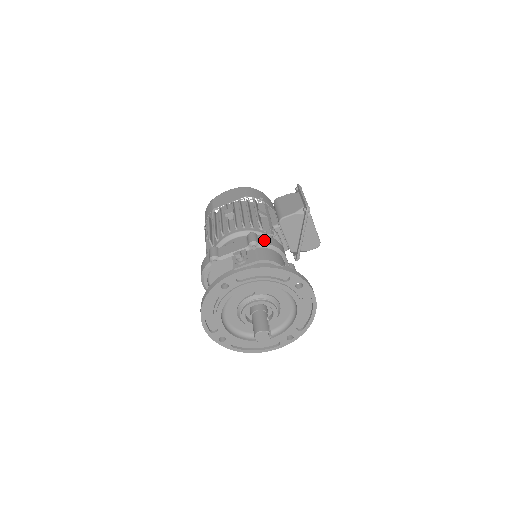
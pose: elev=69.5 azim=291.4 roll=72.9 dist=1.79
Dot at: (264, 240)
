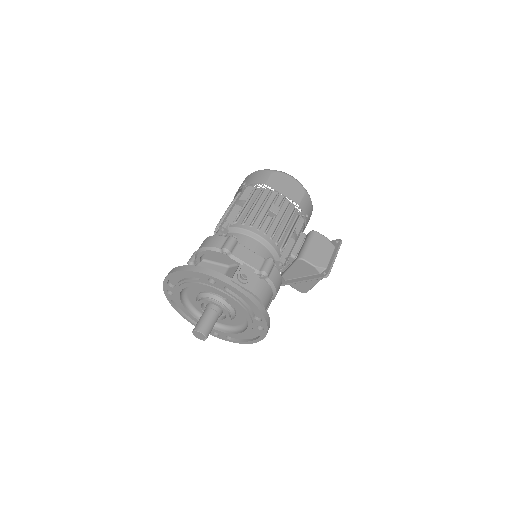
Dot at: (274, 276)
